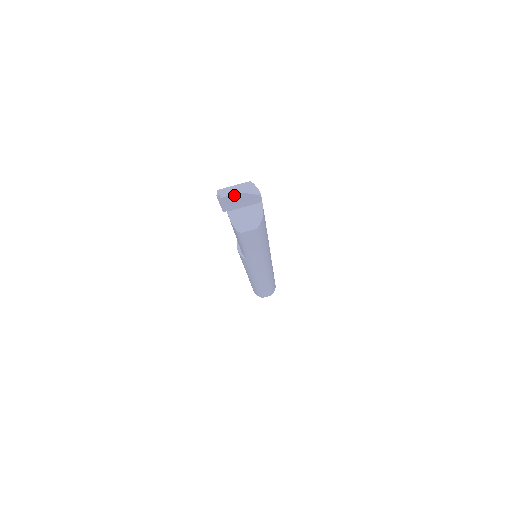
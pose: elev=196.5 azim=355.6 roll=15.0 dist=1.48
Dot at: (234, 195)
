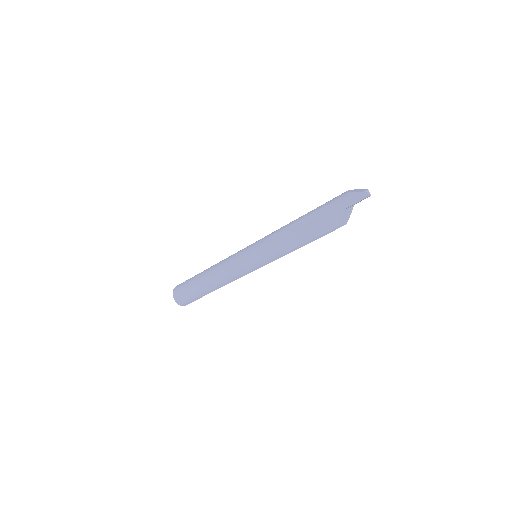
Dot at: occluded
